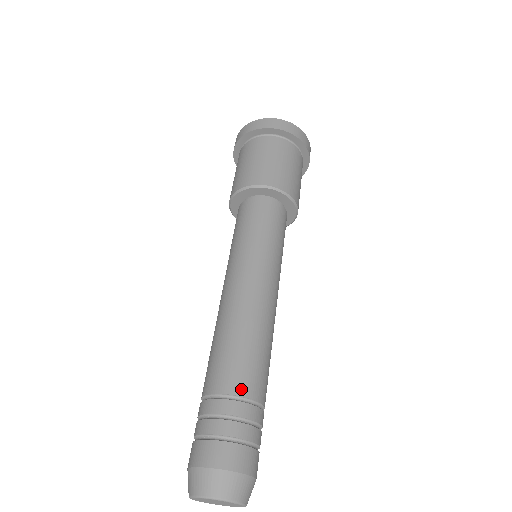
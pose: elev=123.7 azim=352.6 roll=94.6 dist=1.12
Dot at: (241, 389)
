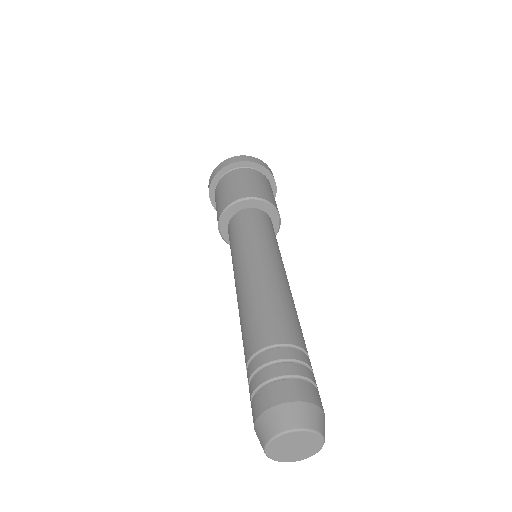
Dot at: (265, 341)
